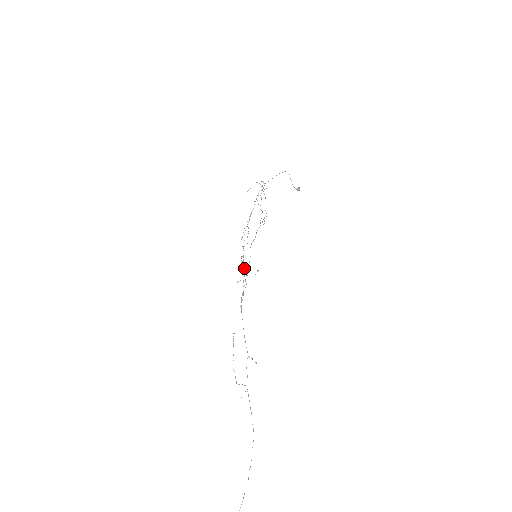
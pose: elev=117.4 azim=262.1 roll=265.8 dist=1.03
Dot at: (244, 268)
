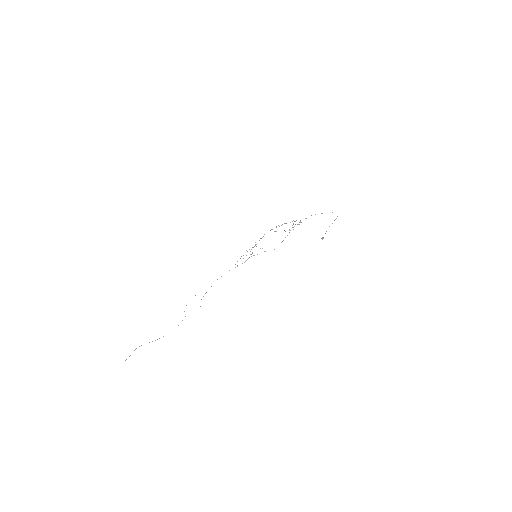
Dot at: occluded
